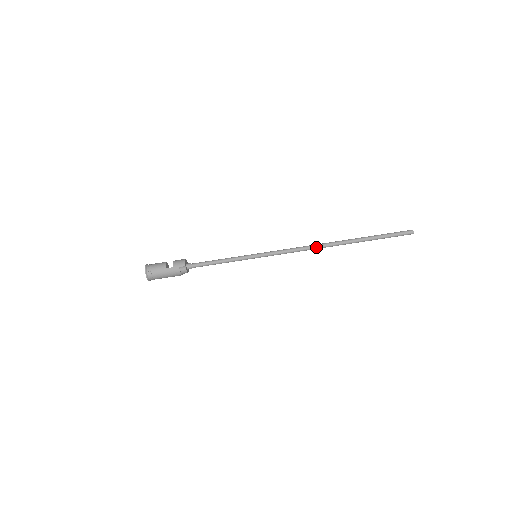
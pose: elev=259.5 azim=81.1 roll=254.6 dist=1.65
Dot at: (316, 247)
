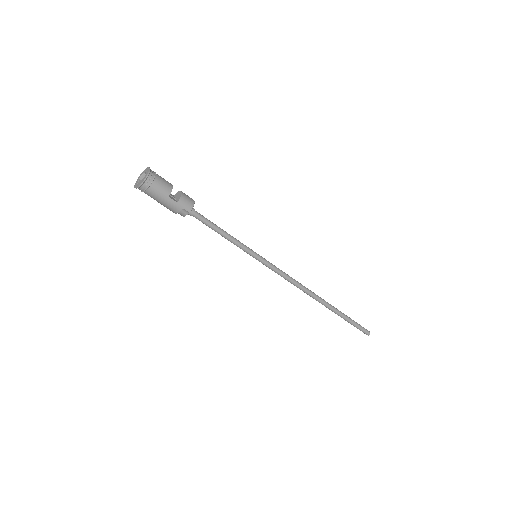
Dot at: (305, 291)
